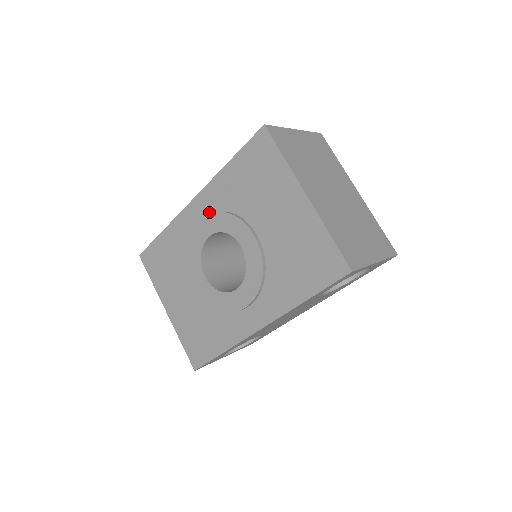
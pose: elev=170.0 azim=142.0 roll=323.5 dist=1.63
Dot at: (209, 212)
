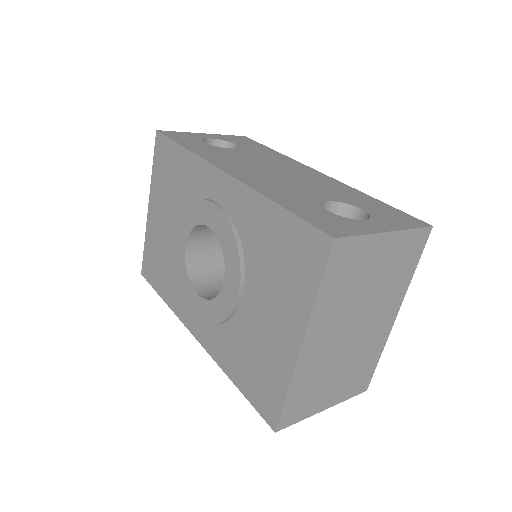
Dot at: (227, 207)
